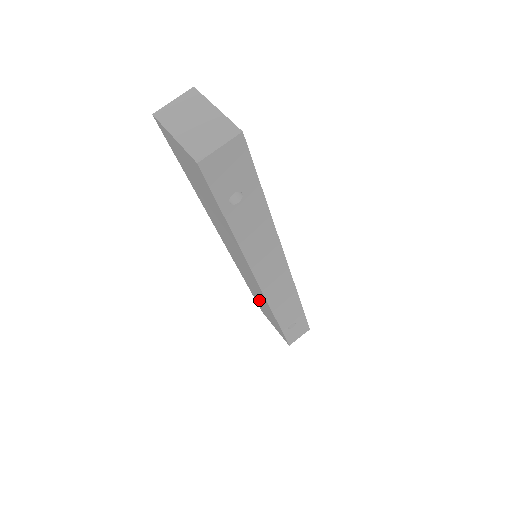
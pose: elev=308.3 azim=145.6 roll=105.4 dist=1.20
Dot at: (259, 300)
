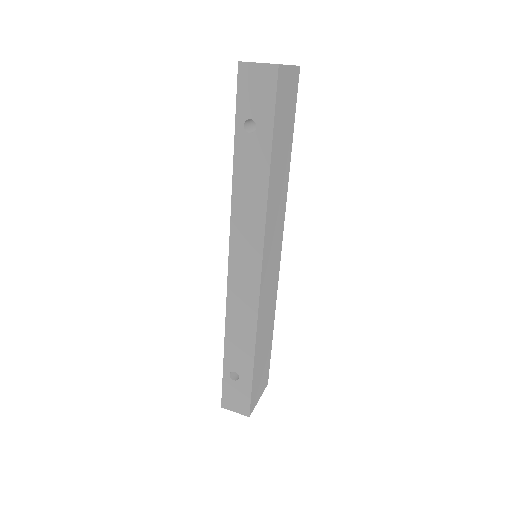
Dot at: occluded
